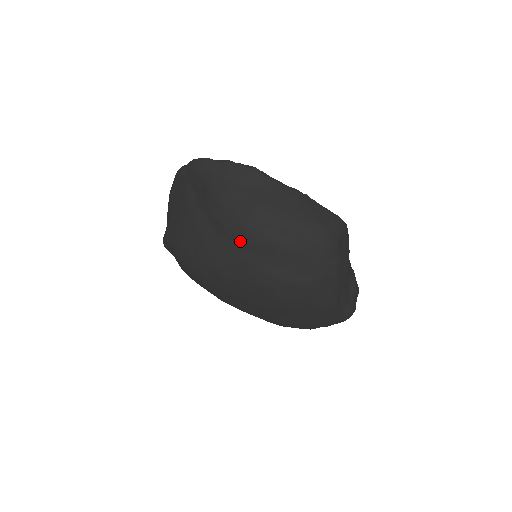
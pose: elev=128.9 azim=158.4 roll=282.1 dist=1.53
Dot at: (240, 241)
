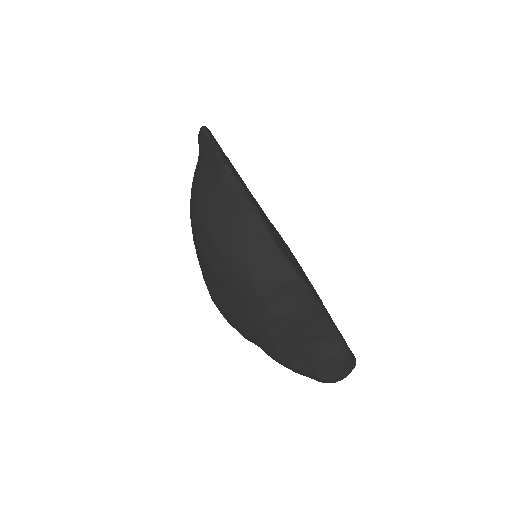
Dot at: occluded
